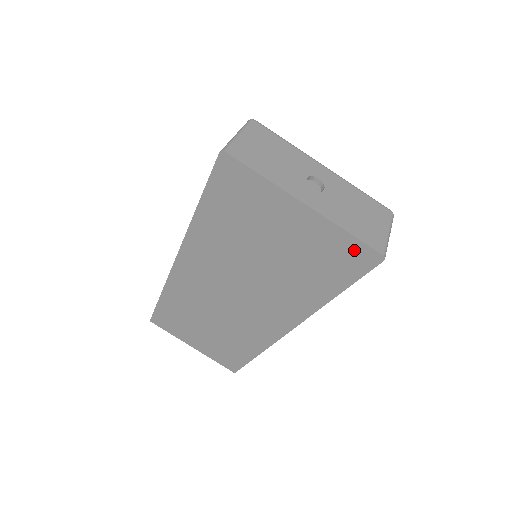
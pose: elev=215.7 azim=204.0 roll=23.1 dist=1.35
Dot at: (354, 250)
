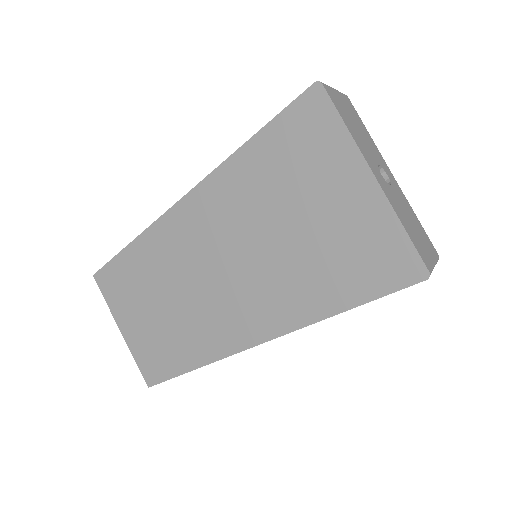
Dot at: (399, 254)
